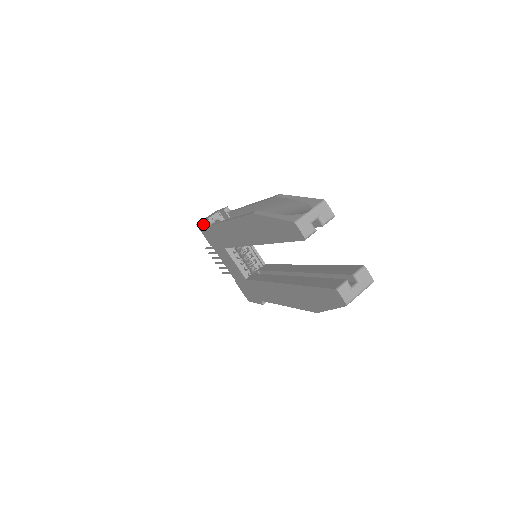
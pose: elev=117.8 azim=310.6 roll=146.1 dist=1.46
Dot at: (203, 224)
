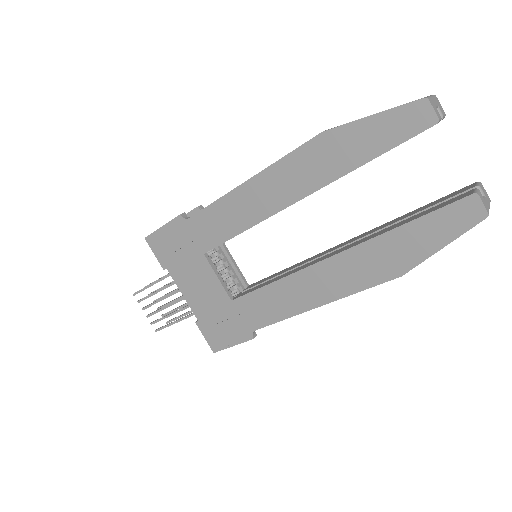
Dot at: (166, 226)
